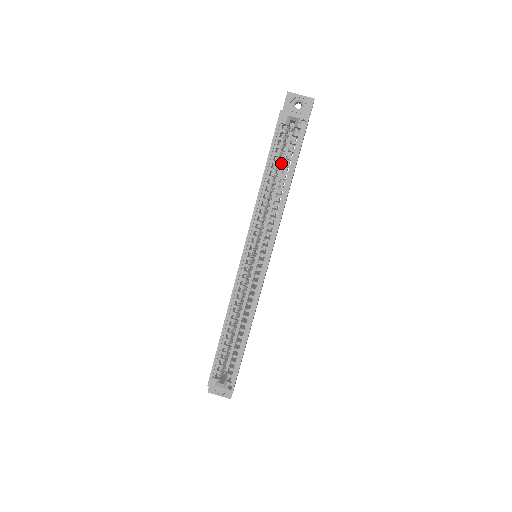
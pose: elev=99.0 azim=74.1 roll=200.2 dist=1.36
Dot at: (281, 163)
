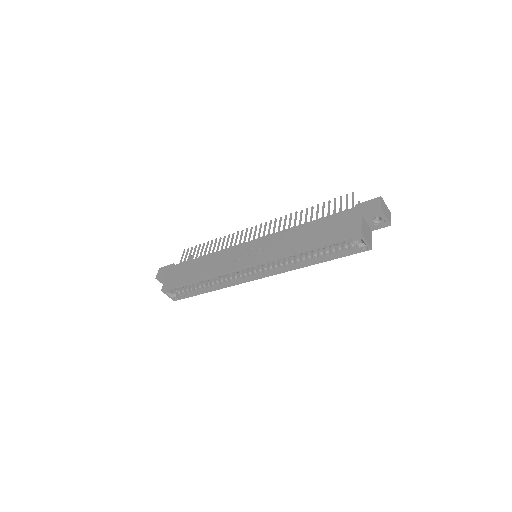
Dot at: occluded
